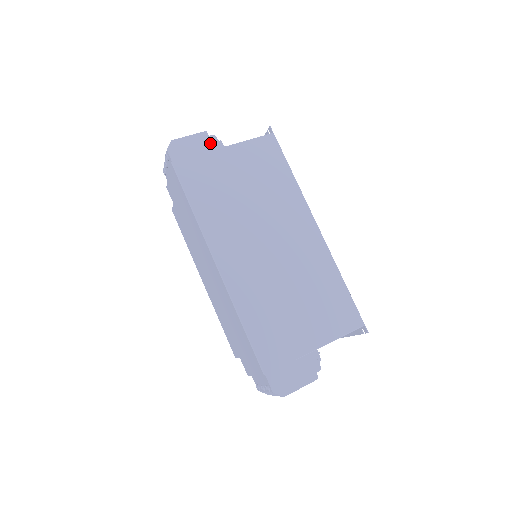
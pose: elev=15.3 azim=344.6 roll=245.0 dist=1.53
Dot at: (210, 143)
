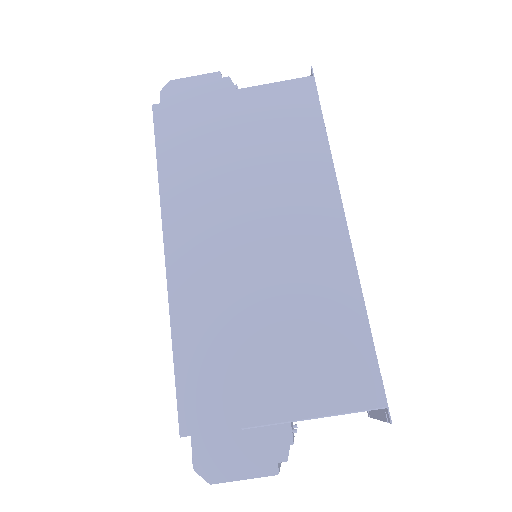
Dot at: (220, 87)
